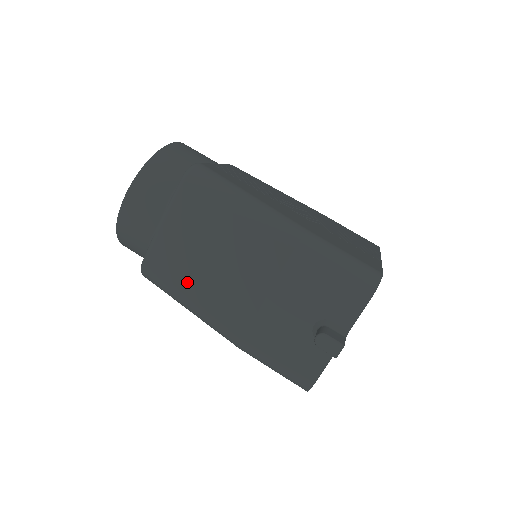
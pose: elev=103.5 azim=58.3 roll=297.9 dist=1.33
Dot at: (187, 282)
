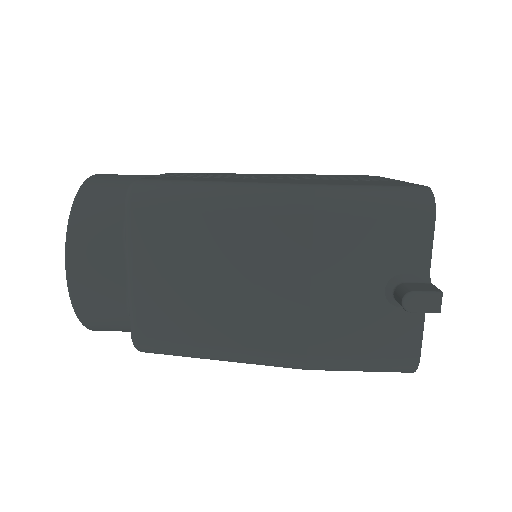
Dot at: (201, 328)
